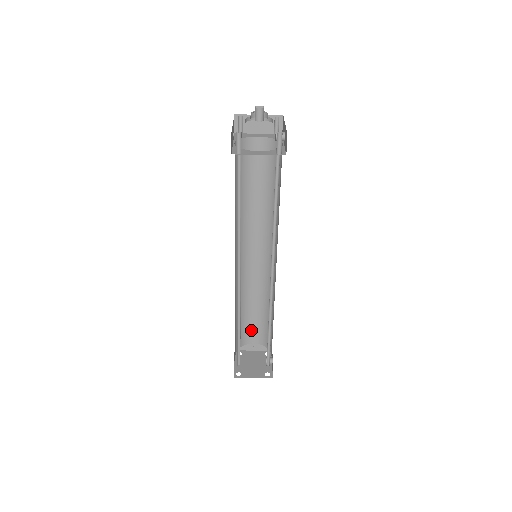
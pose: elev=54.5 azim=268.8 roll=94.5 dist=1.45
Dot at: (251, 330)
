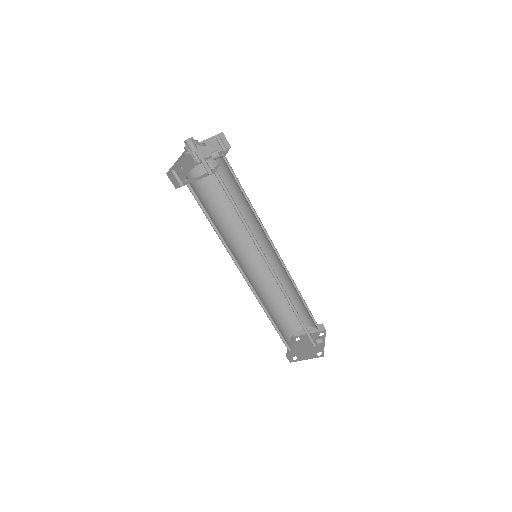
Dot at: occluded
